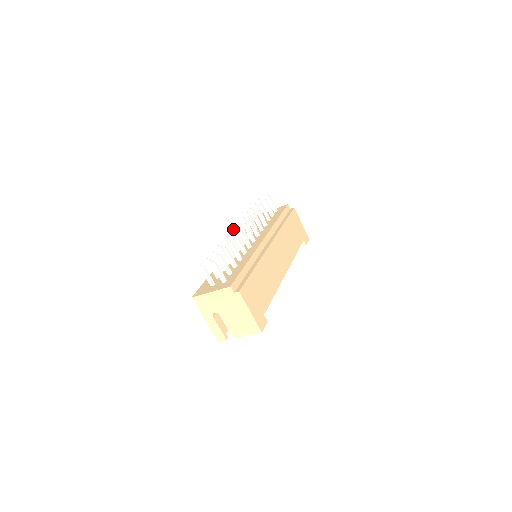
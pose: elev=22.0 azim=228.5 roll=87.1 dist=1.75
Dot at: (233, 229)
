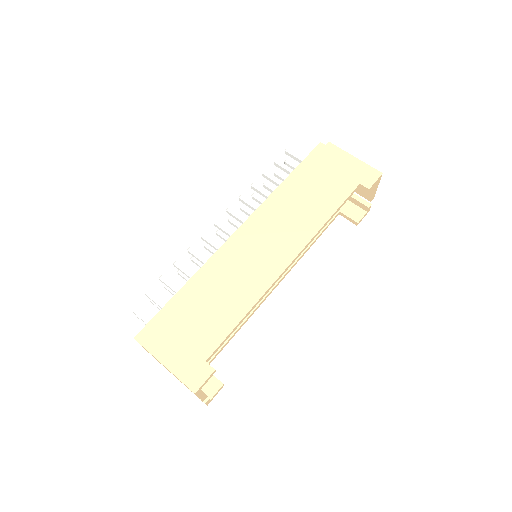
Dot at: (216, 234)
